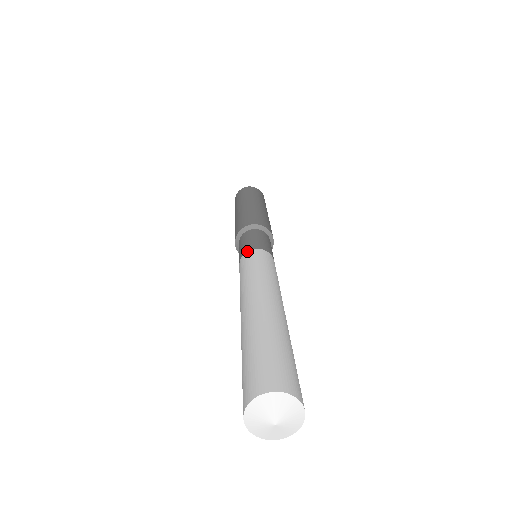
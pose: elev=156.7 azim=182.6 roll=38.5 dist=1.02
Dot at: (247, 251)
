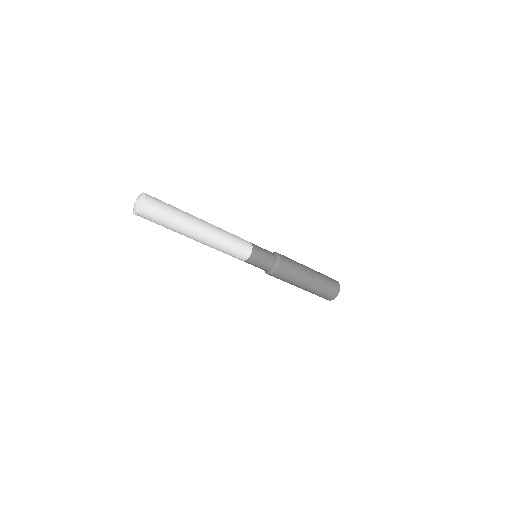
Dot at: occluded
